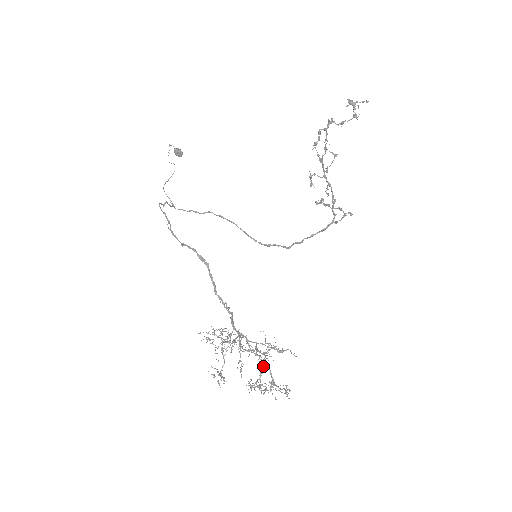
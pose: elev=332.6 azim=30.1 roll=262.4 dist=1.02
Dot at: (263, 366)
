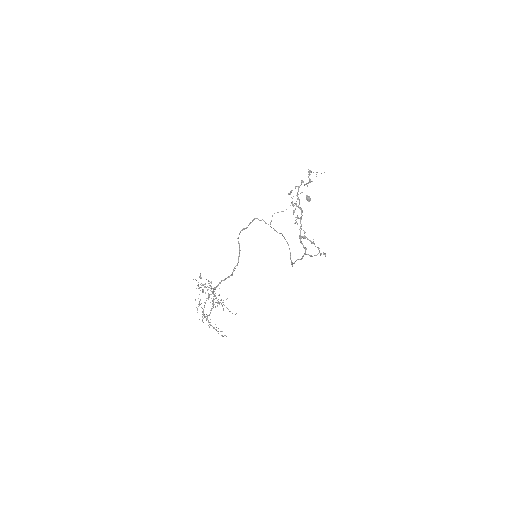
Dot at: occluded
